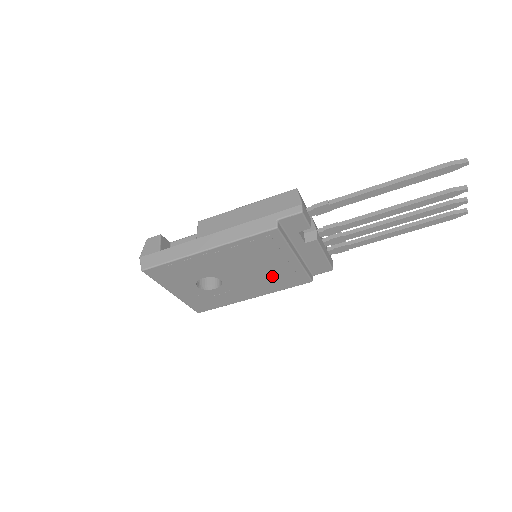
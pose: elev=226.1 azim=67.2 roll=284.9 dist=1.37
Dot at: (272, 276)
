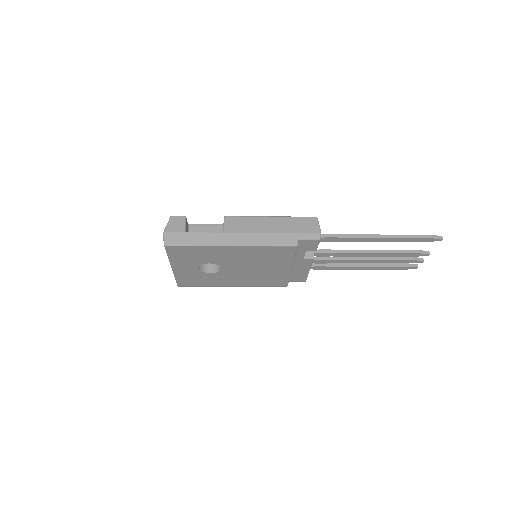
Dot at: (262, 275)
